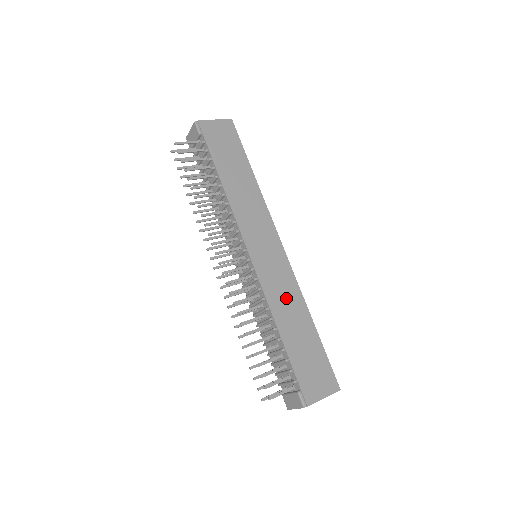
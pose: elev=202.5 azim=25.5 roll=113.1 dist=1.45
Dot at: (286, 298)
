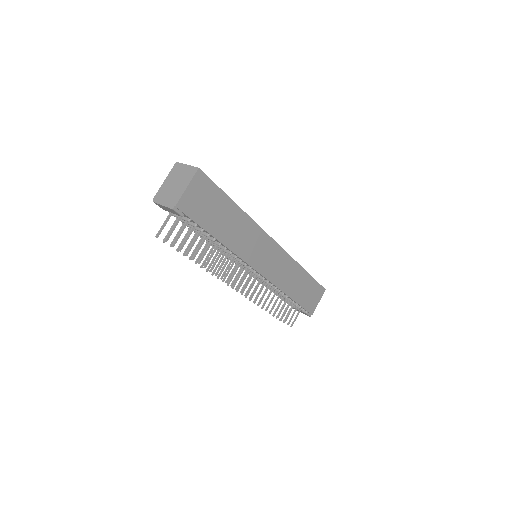
Dot at: (288, 275)
